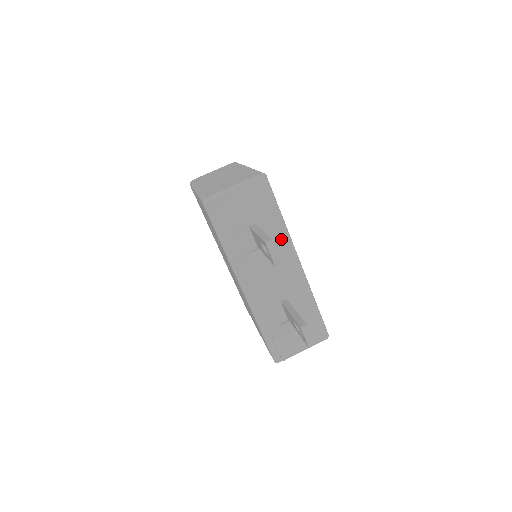
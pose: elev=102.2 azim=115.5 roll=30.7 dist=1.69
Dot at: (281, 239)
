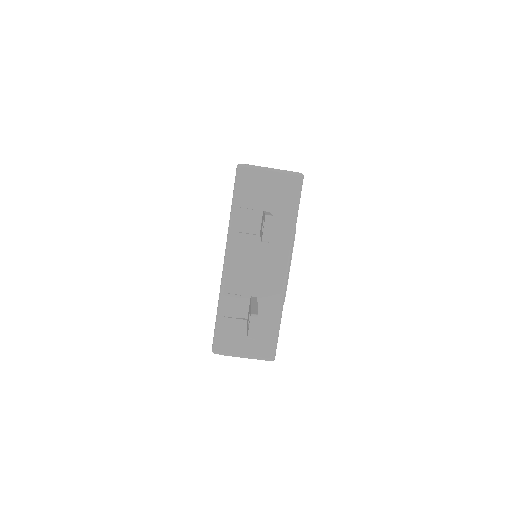
Dot at: (284, 239)
